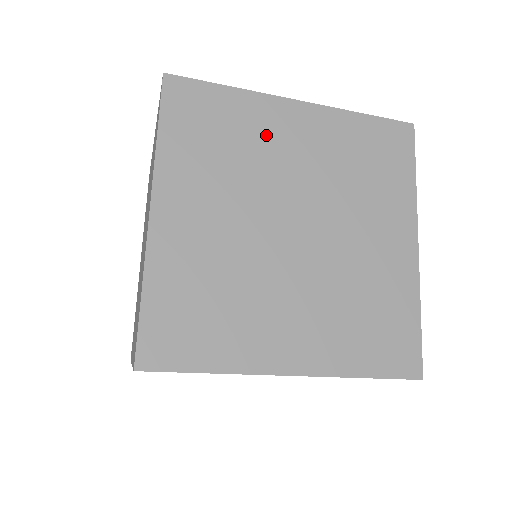
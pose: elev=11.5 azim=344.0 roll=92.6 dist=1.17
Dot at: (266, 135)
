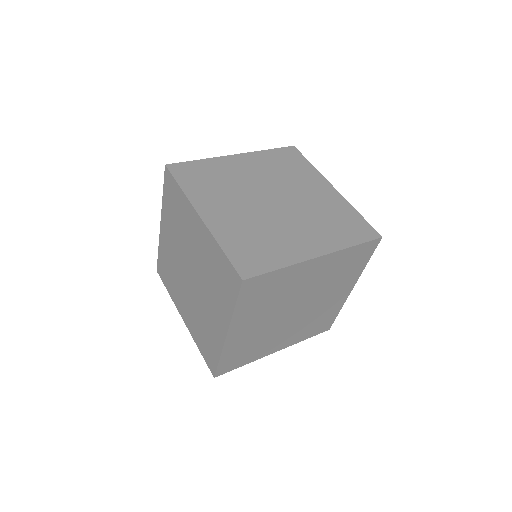
Dot at: (230, 171)
